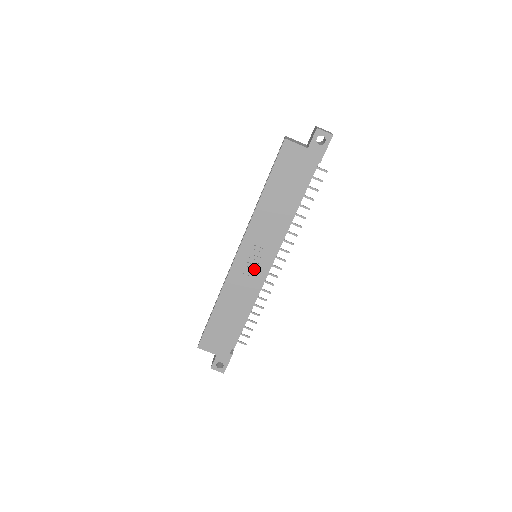
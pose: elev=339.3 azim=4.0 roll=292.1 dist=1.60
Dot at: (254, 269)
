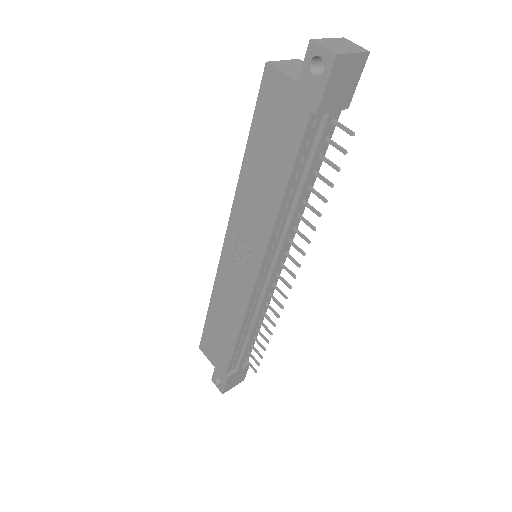
Dot at: (241, 274)
